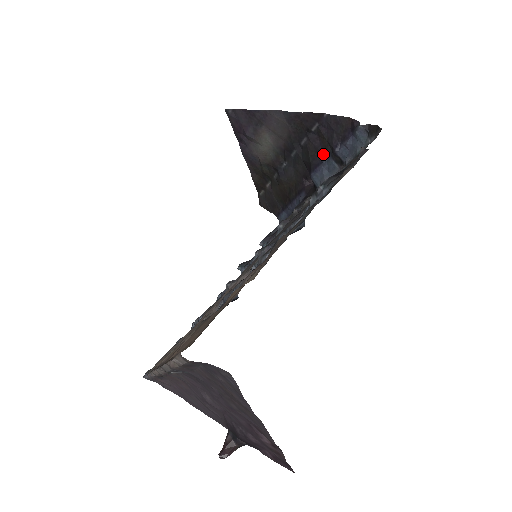
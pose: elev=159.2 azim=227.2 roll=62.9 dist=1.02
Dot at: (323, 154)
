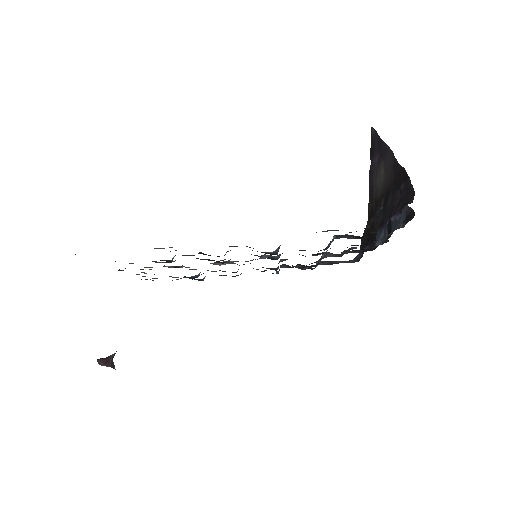
Dot at: (391, 216)
